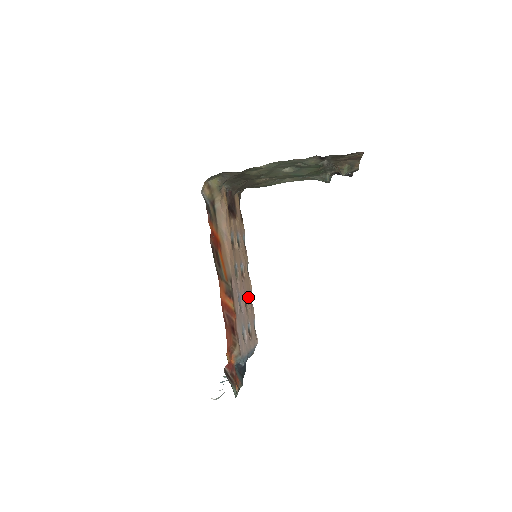
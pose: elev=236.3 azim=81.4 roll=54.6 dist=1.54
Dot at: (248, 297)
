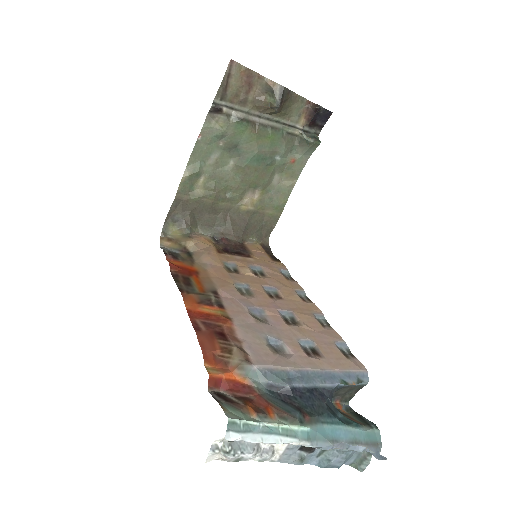
Dot at: (301, 316)
